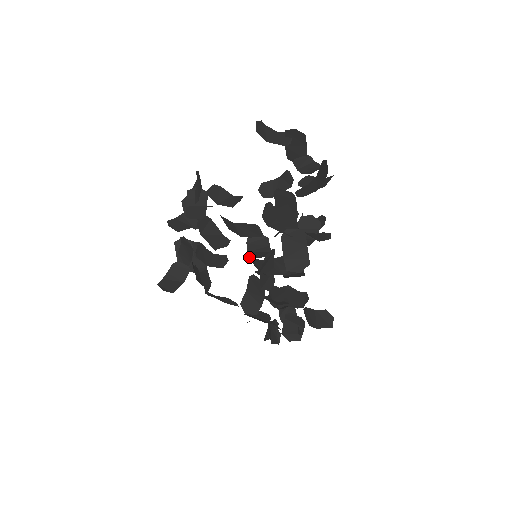
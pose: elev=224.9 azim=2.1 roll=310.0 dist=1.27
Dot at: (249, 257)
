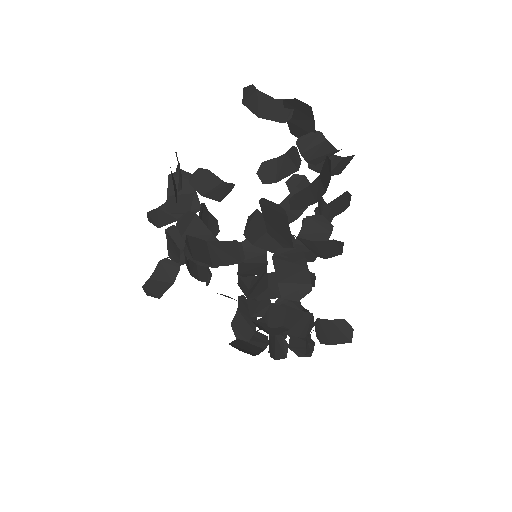
Dot at: (237, 273)
